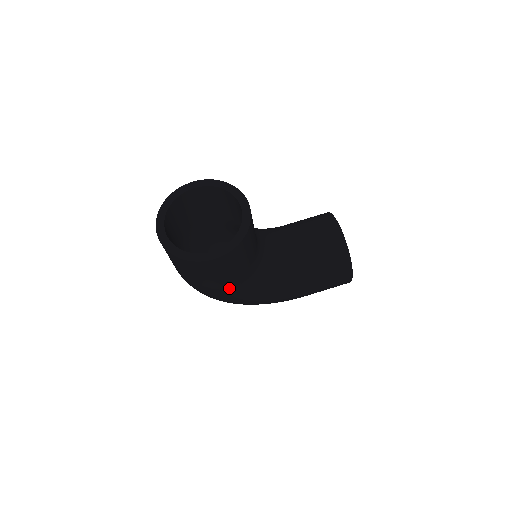
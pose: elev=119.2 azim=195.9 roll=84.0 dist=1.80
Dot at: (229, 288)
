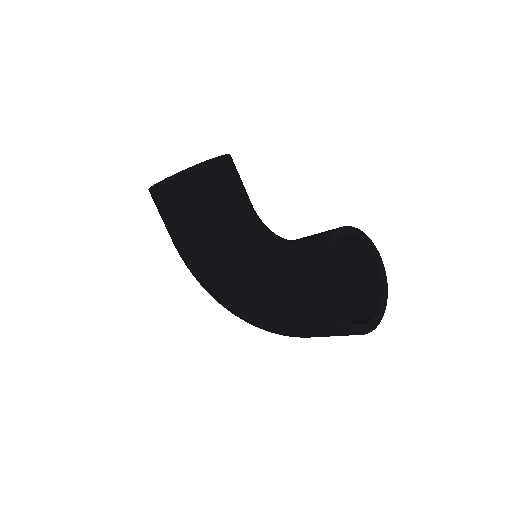
Dot at: (187, 249)
